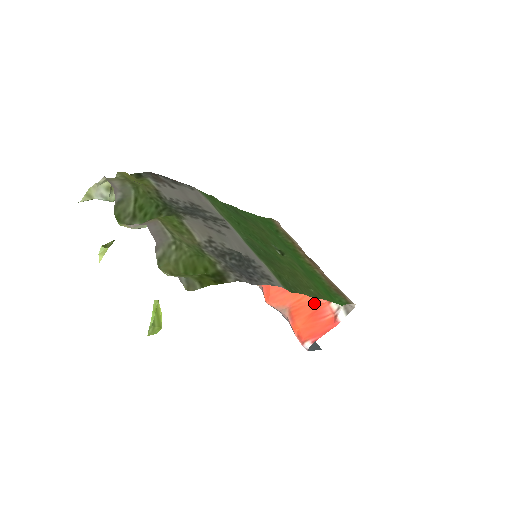
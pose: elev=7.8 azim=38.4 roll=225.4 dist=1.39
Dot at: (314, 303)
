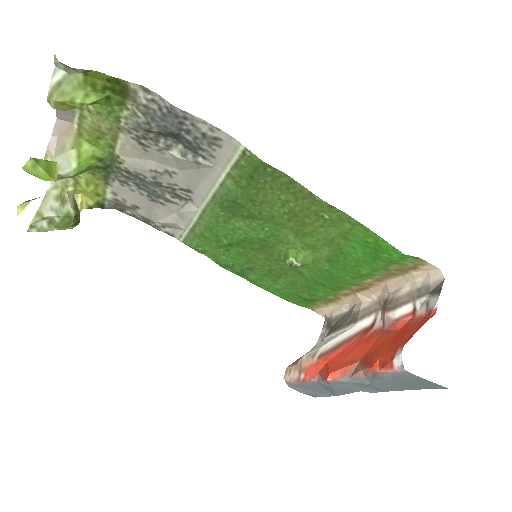
Dot at: (394, 332)
